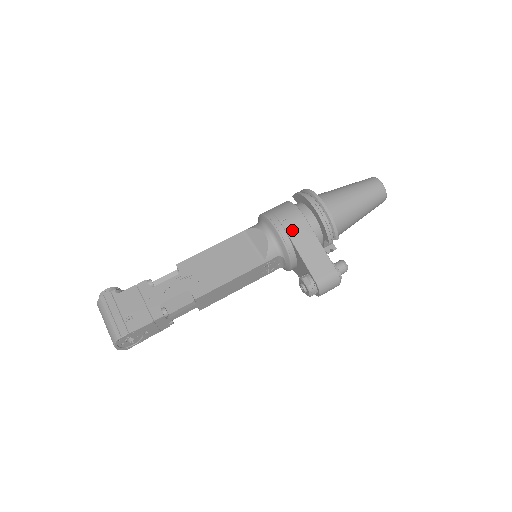
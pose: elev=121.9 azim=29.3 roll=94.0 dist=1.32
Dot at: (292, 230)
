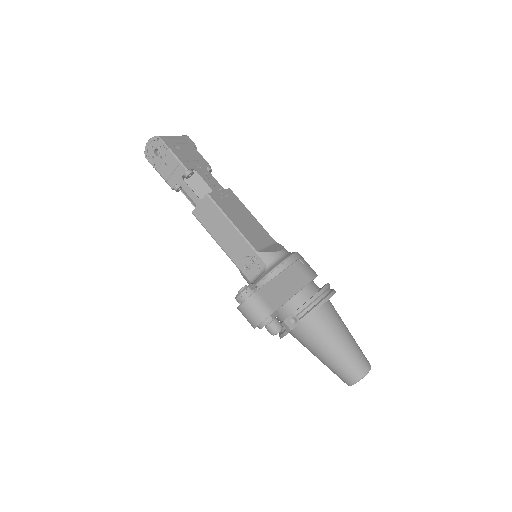
Dot at: (296, 268)
